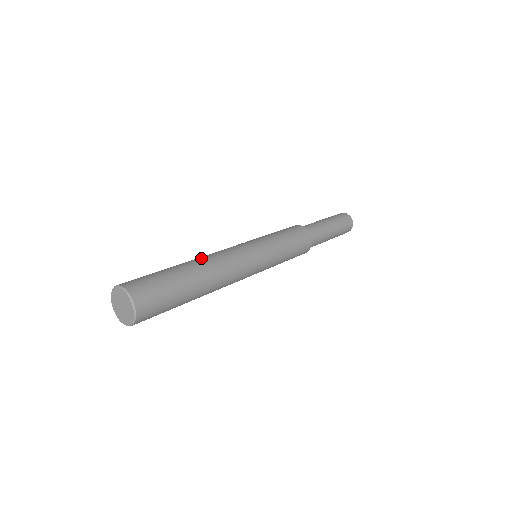
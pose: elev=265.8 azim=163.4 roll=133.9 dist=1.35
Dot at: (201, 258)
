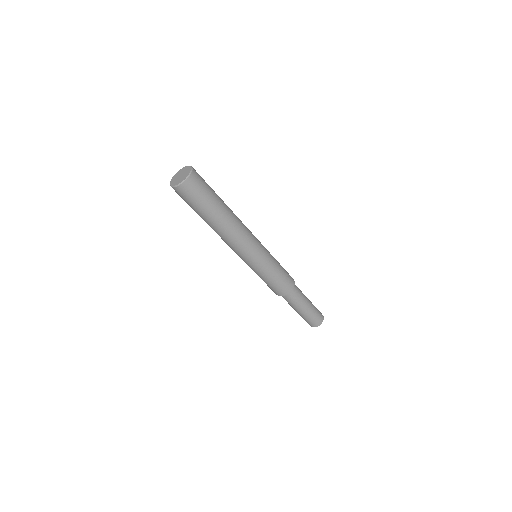
Dot at: occluded
